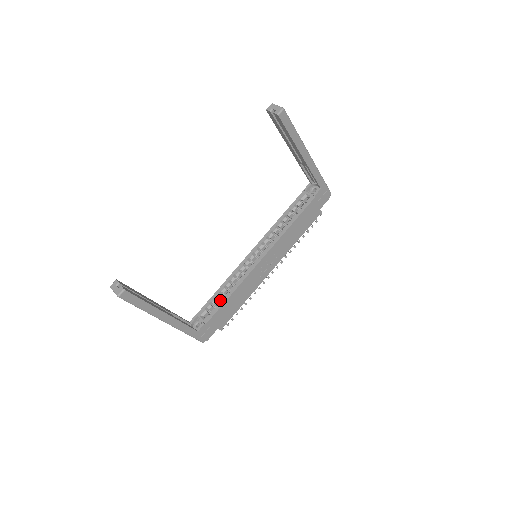
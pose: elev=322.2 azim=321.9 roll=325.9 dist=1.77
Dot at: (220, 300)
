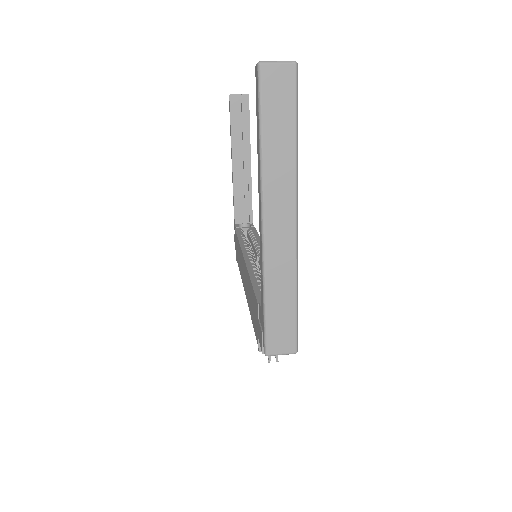
Dot at: occluded
